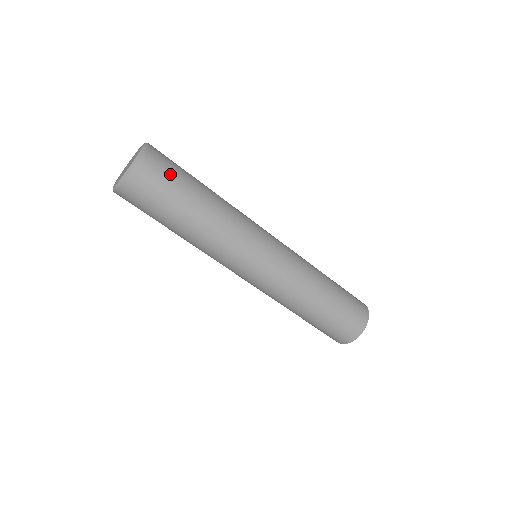
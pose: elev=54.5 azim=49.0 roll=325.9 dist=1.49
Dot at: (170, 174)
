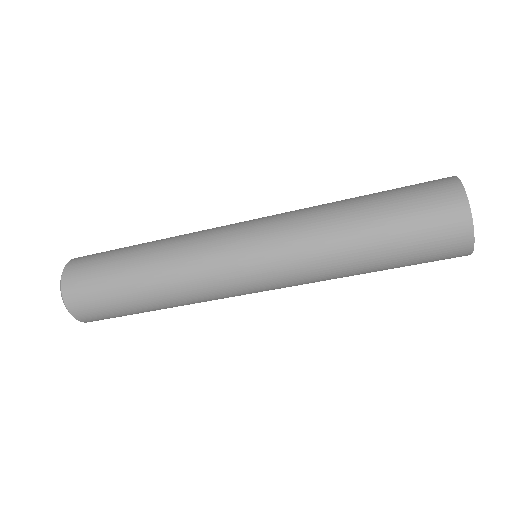
Dot at: (100, 255)
